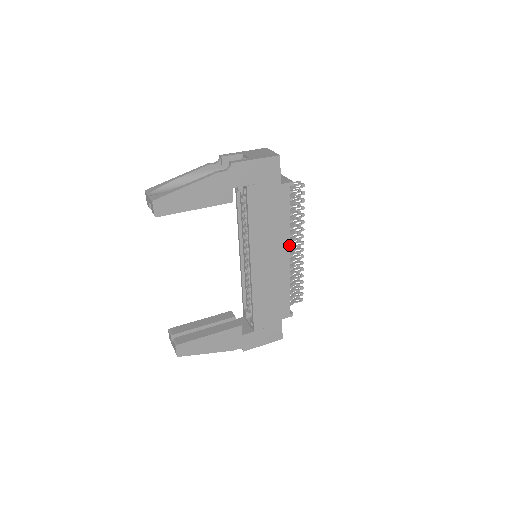
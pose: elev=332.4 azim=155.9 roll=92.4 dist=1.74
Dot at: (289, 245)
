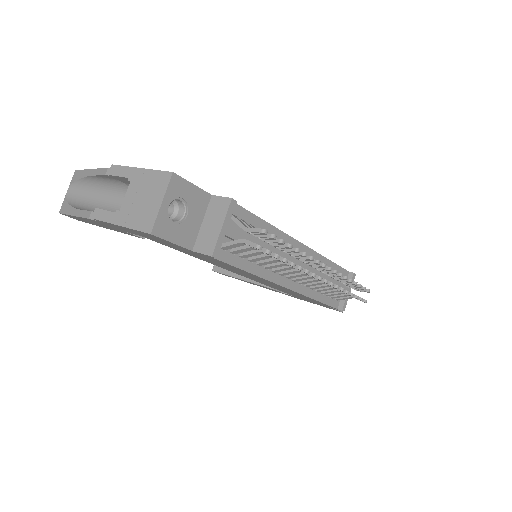
Dot at: (277, 284)
